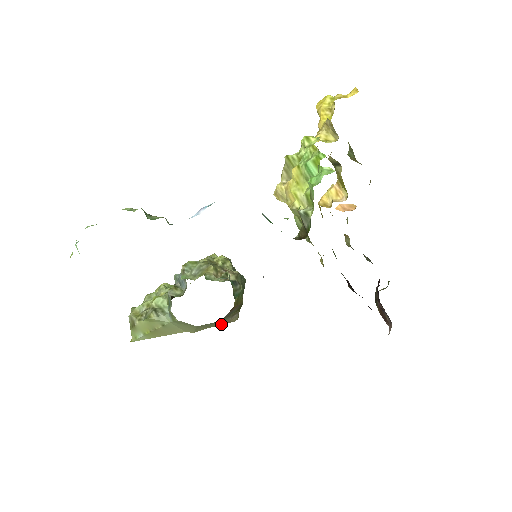
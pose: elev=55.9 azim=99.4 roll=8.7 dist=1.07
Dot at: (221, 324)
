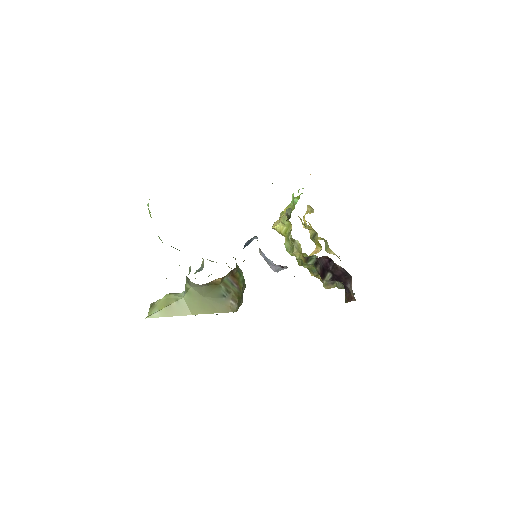
Dot at: (222, 311)
